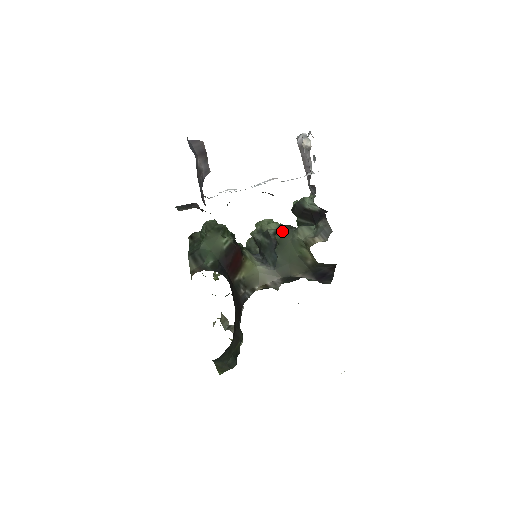
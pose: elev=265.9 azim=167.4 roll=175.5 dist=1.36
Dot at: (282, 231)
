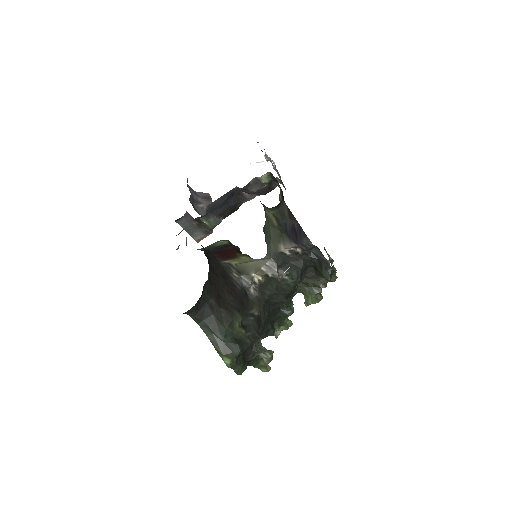
Dot at: occluded
